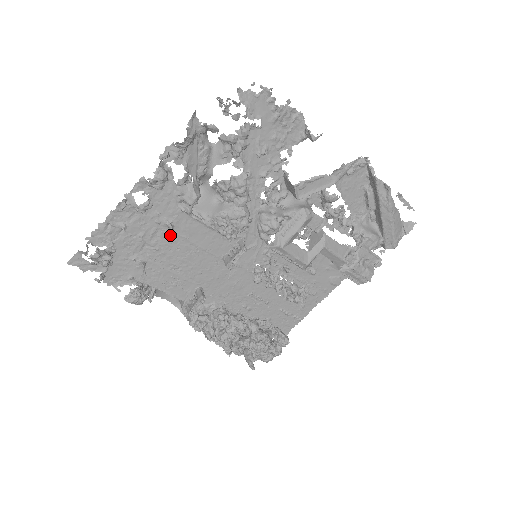
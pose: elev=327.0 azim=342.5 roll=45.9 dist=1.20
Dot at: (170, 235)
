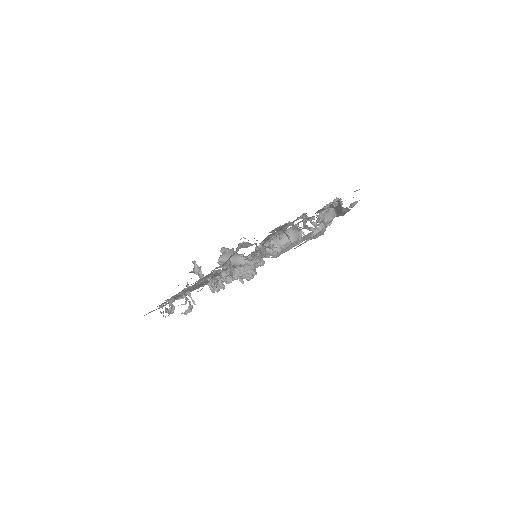
Dot at: occluded
